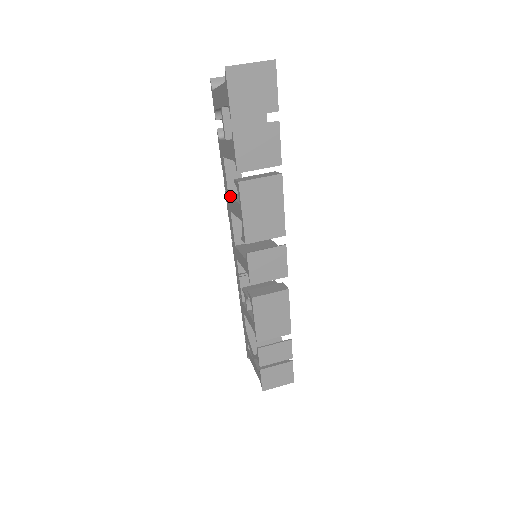
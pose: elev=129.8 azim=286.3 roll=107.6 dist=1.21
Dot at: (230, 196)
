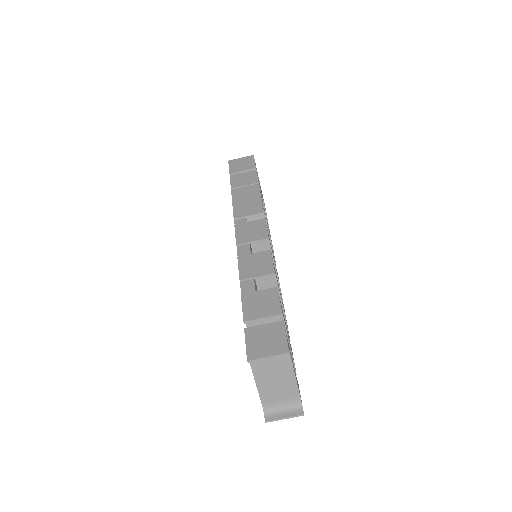
Dot at: occluded
